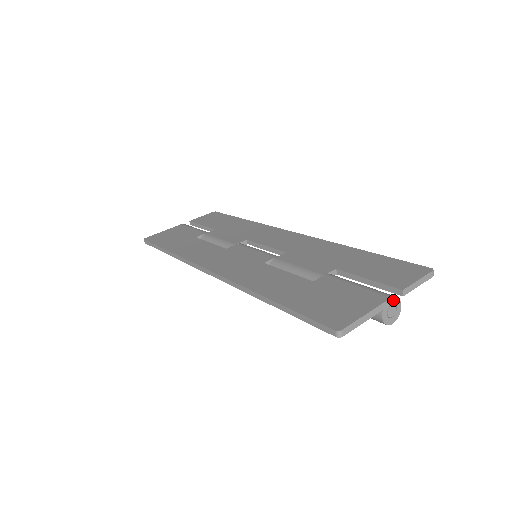
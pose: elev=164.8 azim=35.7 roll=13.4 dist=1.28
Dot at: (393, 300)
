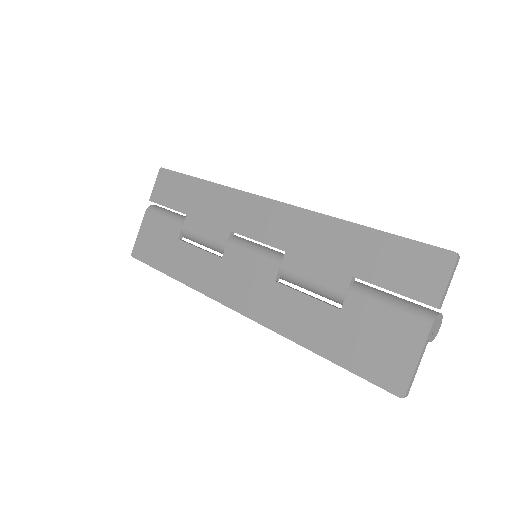
Dot at: (433, 324)
